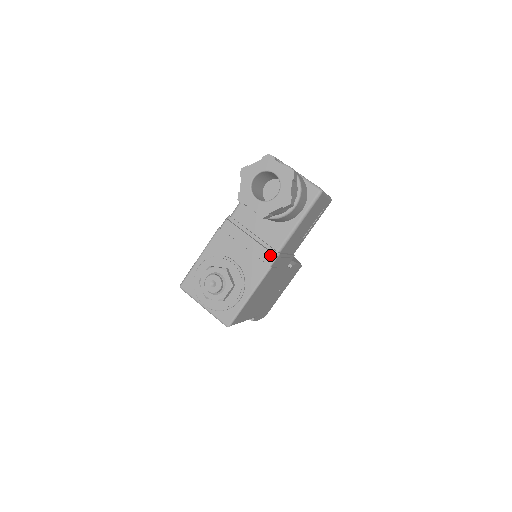
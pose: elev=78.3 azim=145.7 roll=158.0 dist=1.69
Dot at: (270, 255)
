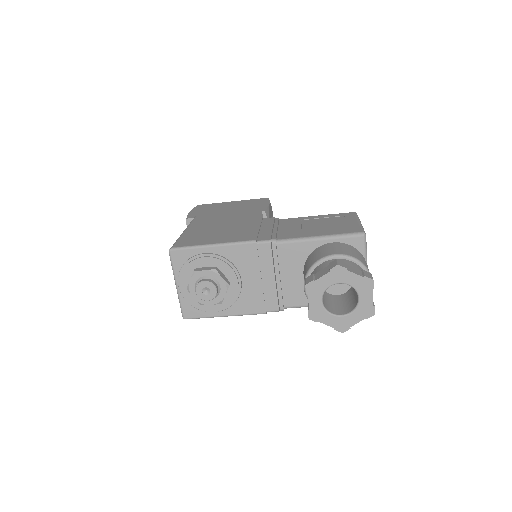
Dot at: (276, 305)
